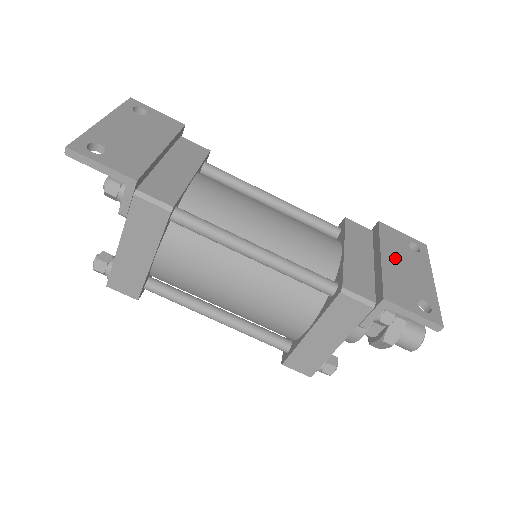
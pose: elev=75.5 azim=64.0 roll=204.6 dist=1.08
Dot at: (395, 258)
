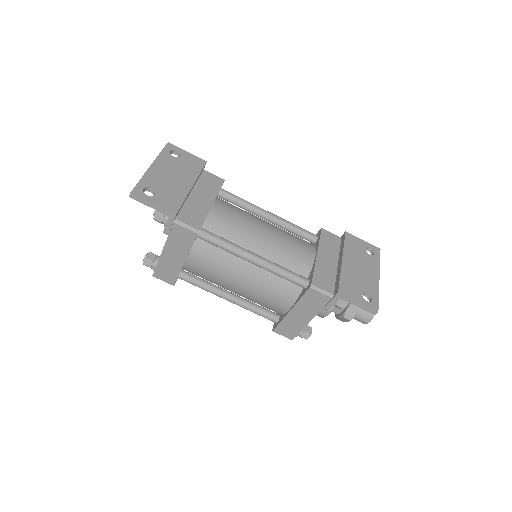
Dot at: (353, 261)
